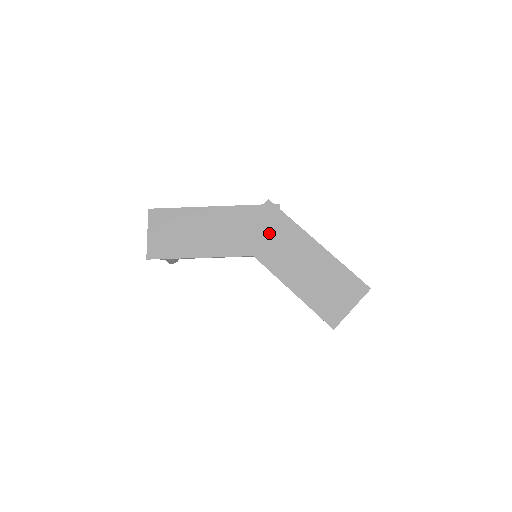
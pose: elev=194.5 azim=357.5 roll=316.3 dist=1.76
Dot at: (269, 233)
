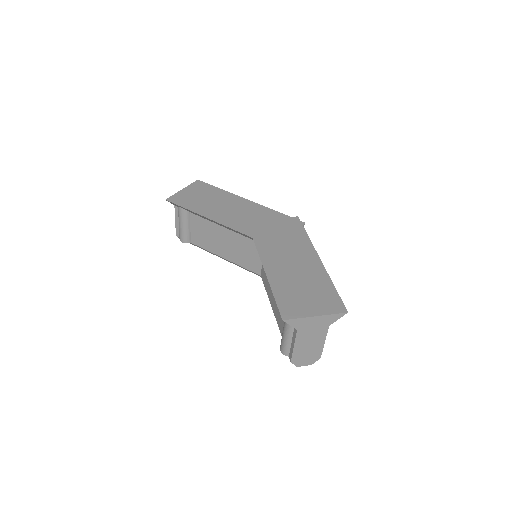
Dot at: (280, 233)
